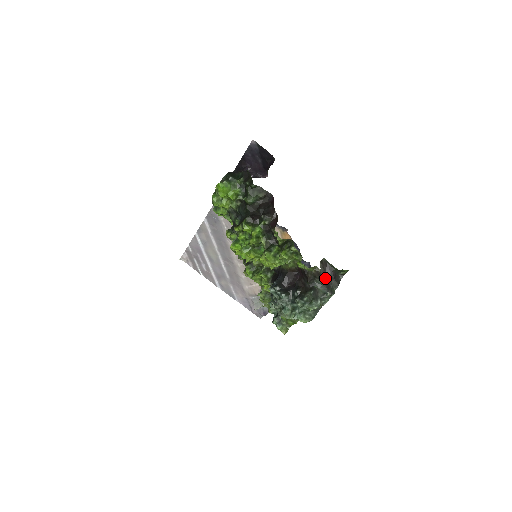
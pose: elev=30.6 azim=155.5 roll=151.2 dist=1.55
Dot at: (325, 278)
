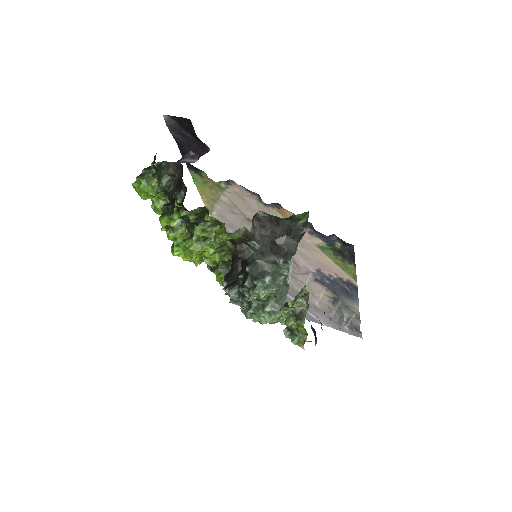
Dot at: (269, 240)
